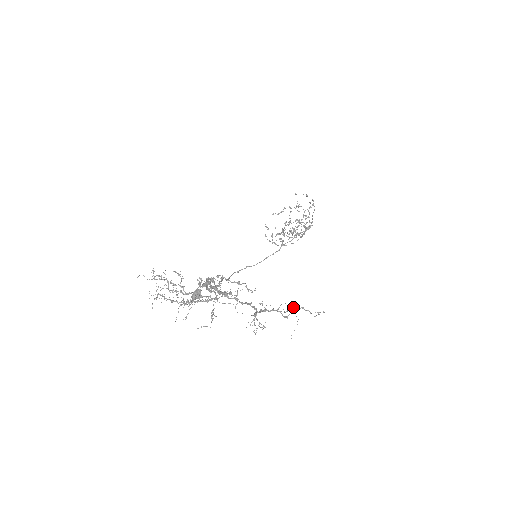
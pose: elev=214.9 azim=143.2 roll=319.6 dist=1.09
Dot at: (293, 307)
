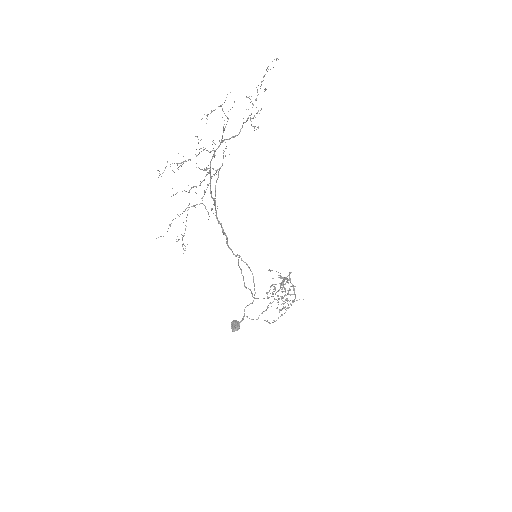
Dot at: occluded
